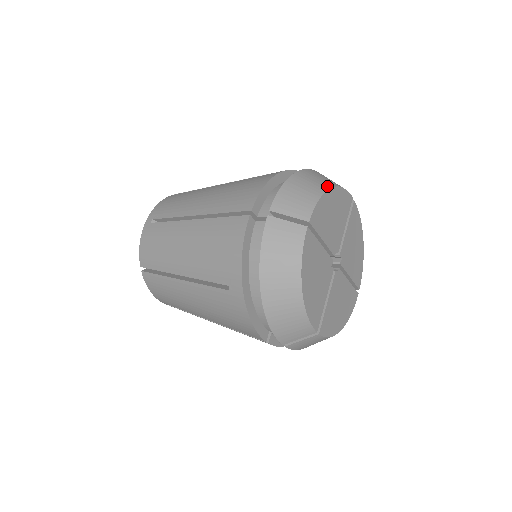
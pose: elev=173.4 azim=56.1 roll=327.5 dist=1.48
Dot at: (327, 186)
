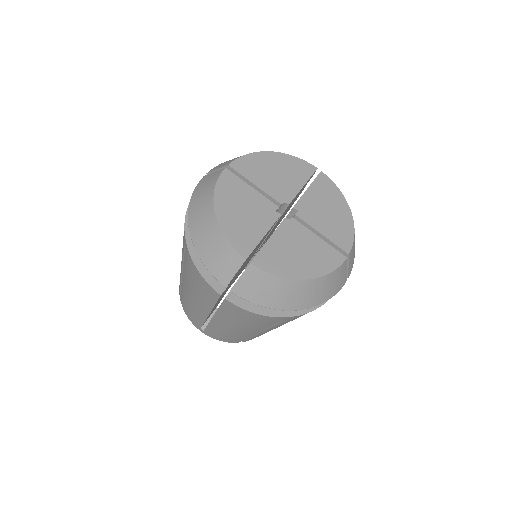
Dot at: (267, 152)
